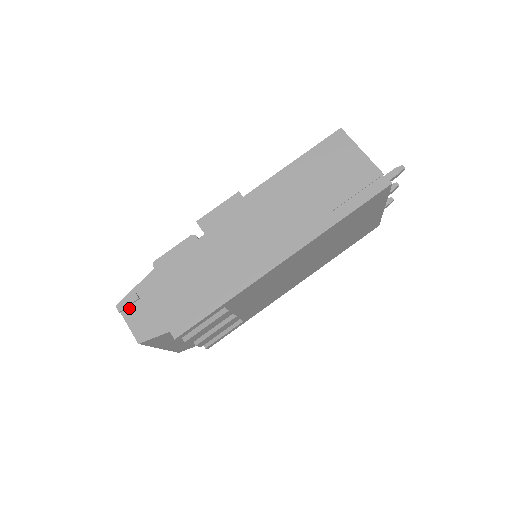
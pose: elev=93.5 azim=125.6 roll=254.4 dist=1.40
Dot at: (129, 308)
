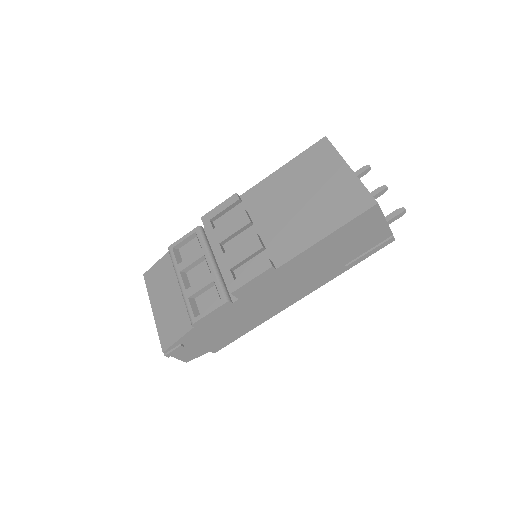
Dot at: (175, 351)
